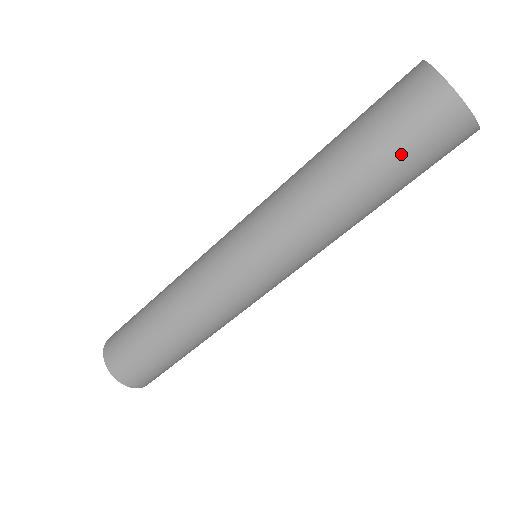
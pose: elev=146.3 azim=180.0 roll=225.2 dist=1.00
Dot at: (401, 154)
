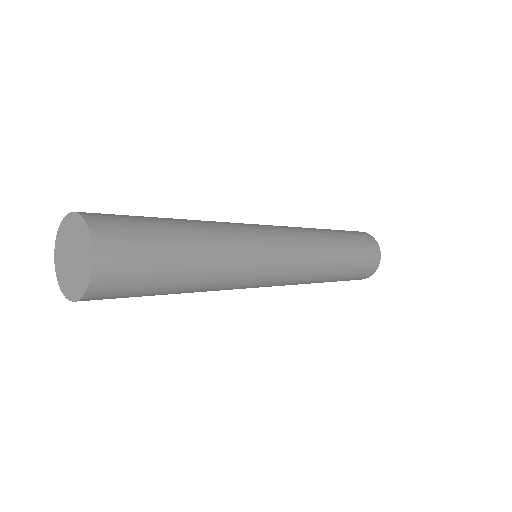
Dot at: (360, 250)
